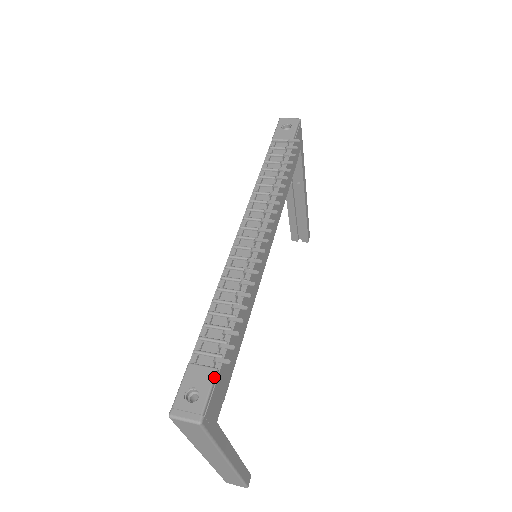
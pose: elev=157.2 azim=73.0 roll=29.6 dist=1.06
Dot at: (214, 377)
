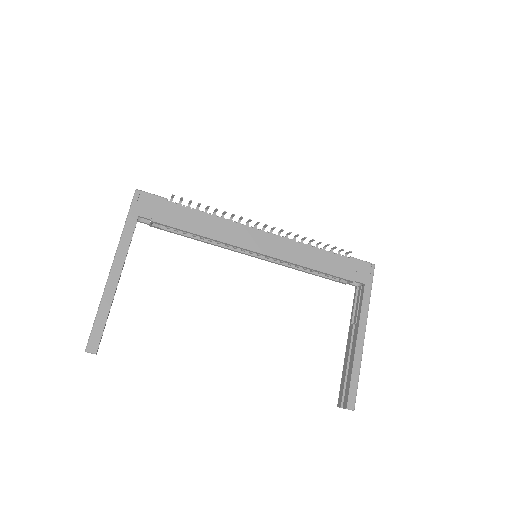
Dot at: (163, 197)
